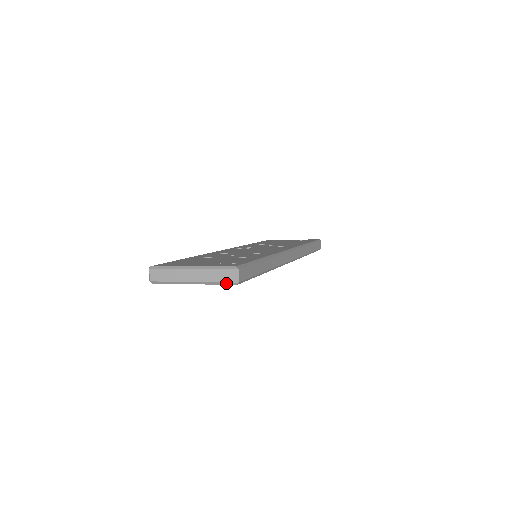
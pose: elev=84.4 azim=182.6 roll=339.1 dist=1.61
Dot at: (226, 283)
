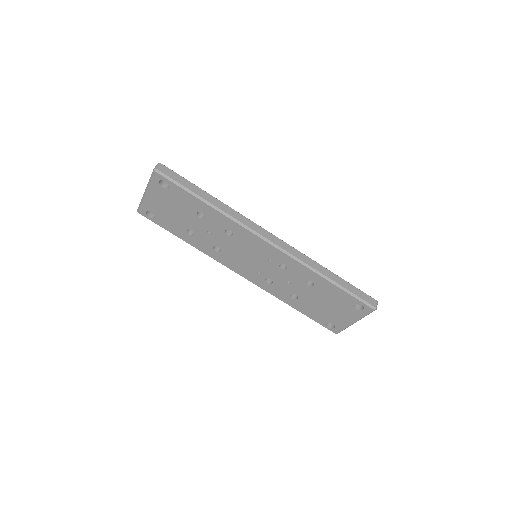
Dot at: (152, 174)
